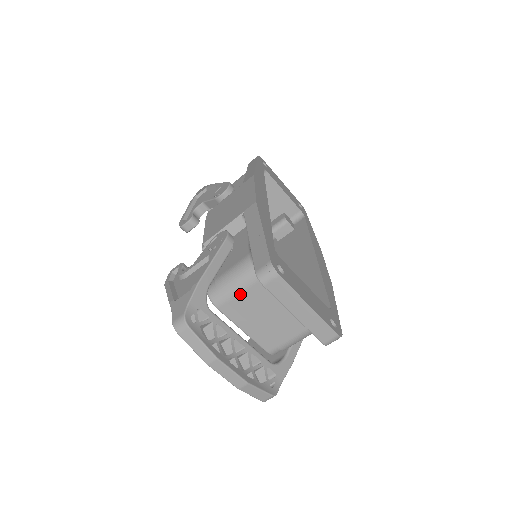
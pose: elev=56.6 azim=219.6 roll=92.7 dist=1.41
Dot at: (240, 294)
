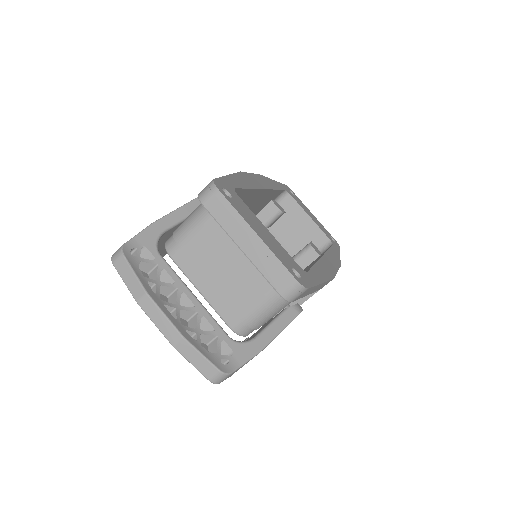
Dot at: (193, 237)
